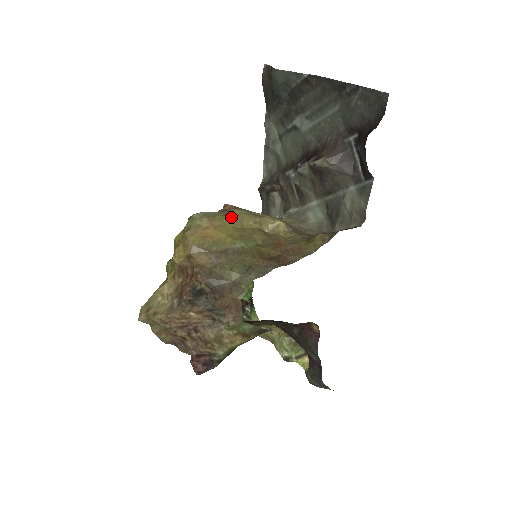
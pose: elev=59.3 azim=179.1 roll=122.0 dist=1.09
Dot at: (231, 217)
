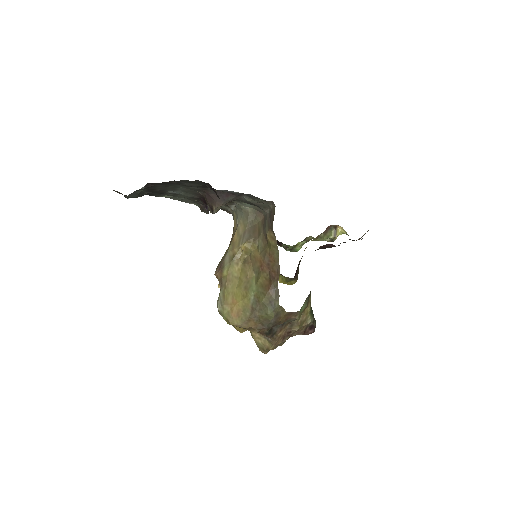
Dot at: (228, 283)
